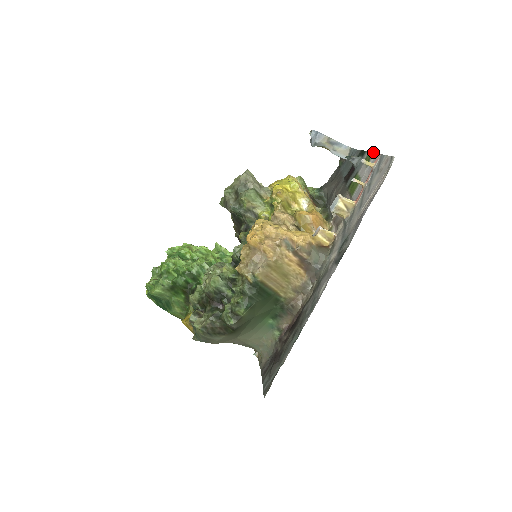
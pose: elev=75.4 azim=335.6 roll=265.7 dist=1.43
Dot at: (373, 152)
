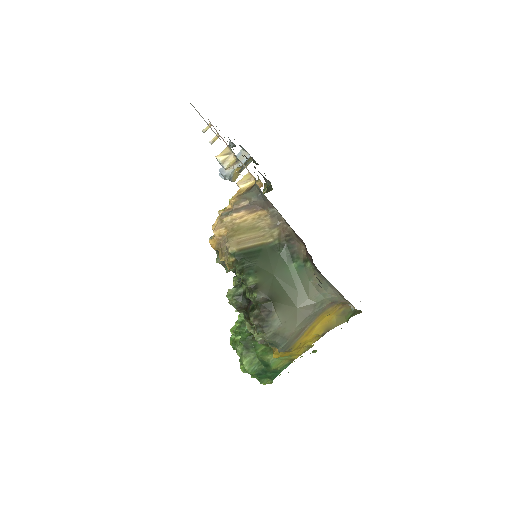
Dot at: occluded
